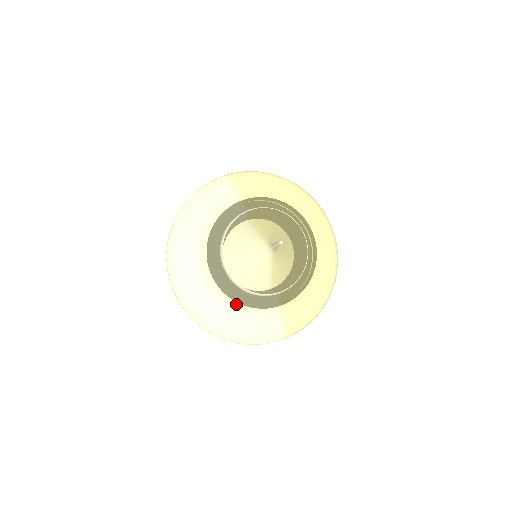
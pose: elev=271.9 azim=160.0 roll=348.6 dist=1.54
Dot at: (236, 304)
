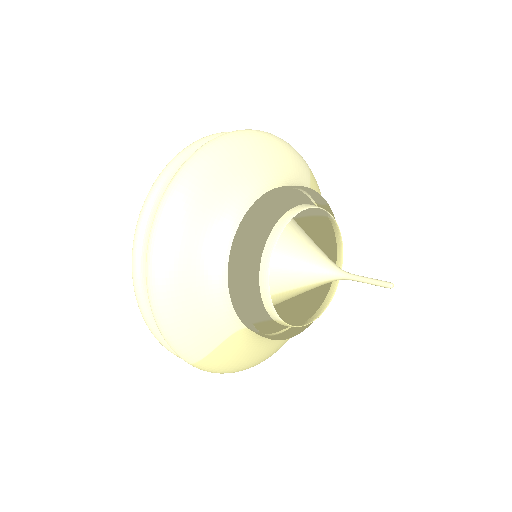
Dot at: (222, 277)
